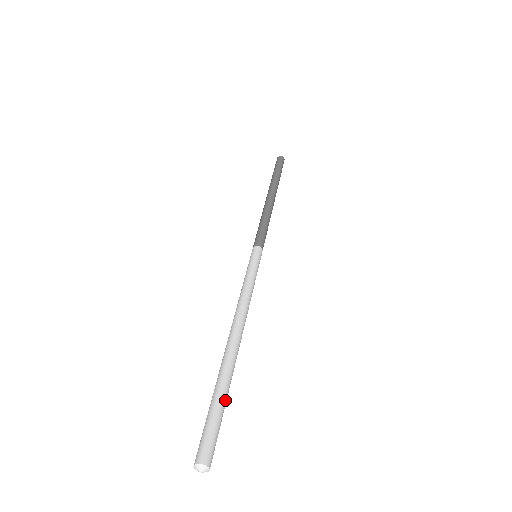
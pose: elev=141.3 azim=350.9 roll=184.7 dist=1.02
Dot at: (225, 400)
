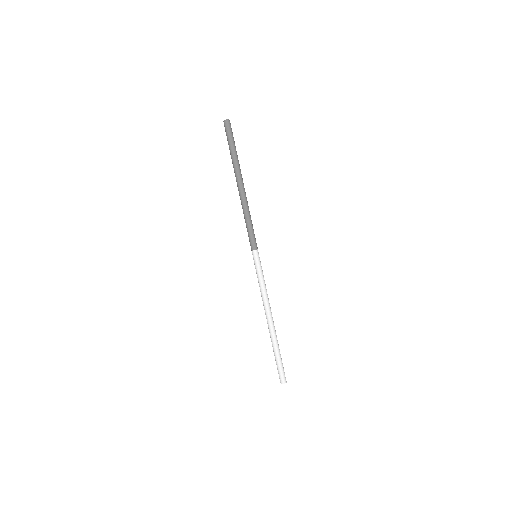
Dot at: (280, 355)
